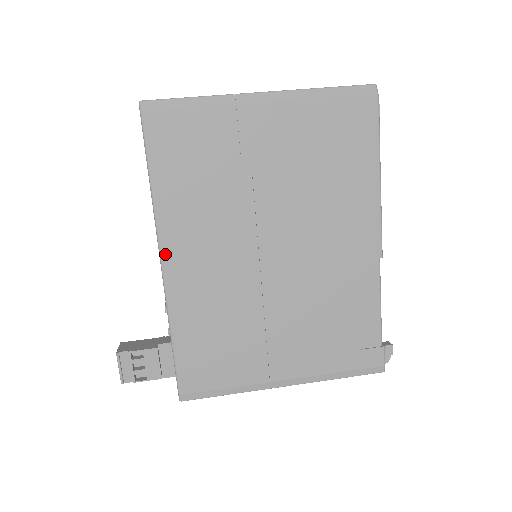
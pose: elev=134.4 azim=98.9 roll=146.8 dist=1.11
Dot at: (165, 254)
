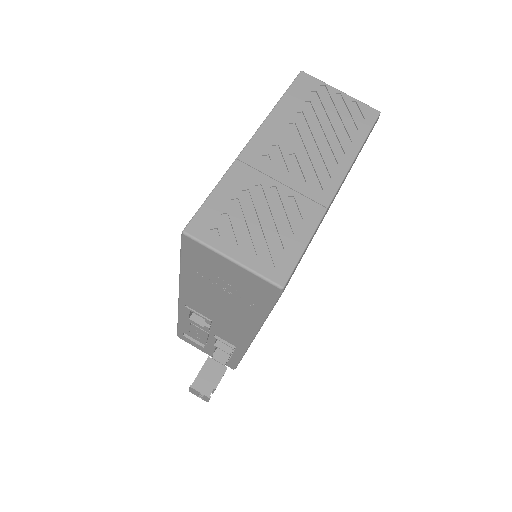
Dot at: occluded
